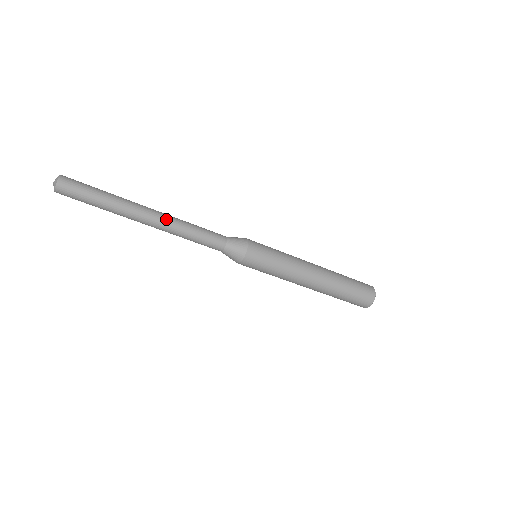
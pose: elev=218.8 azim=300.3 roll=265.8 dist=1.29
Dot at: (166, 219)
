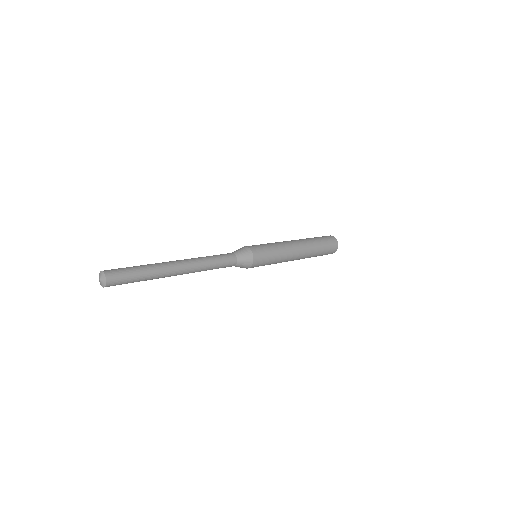
Dot at: (192, 268)
